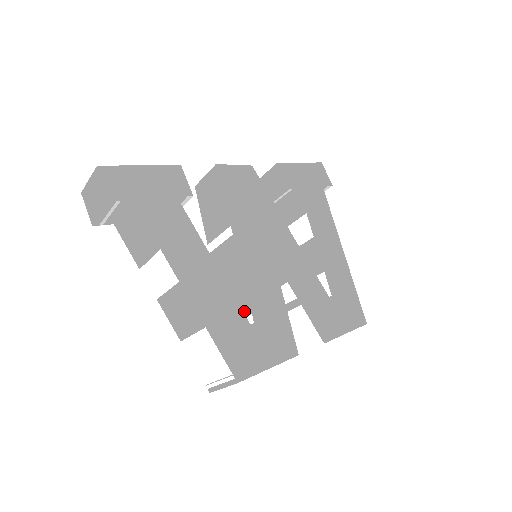
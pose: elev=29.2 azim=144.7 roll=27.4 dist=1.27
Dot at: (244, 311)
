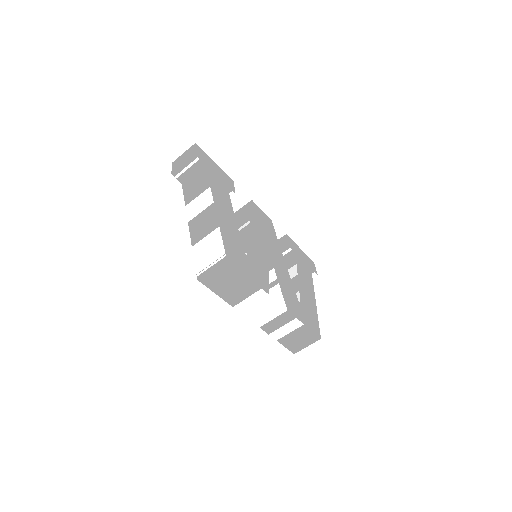
Dot at: occluded
